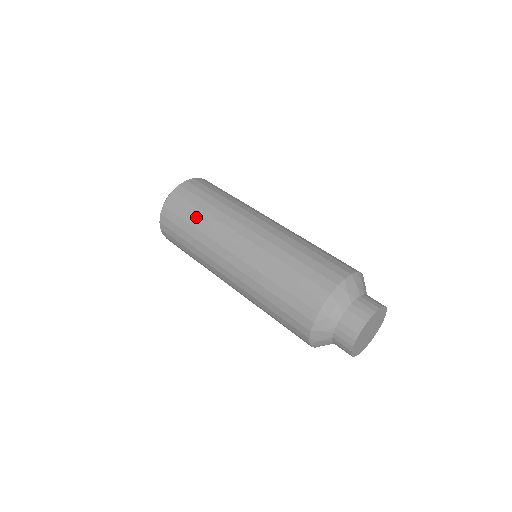
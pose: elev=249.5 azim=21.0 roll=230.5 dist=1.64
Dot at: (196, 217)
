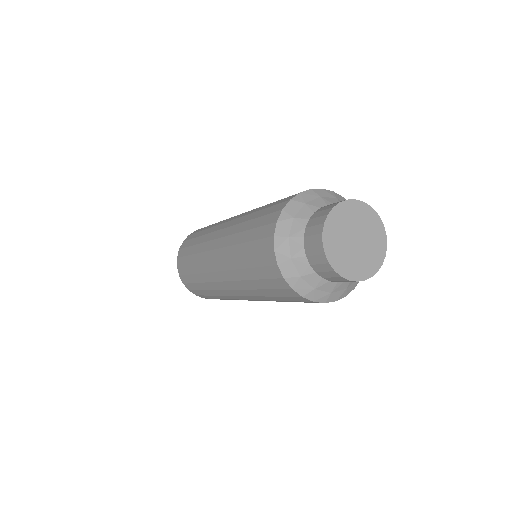
Dot at: (194, 245)
